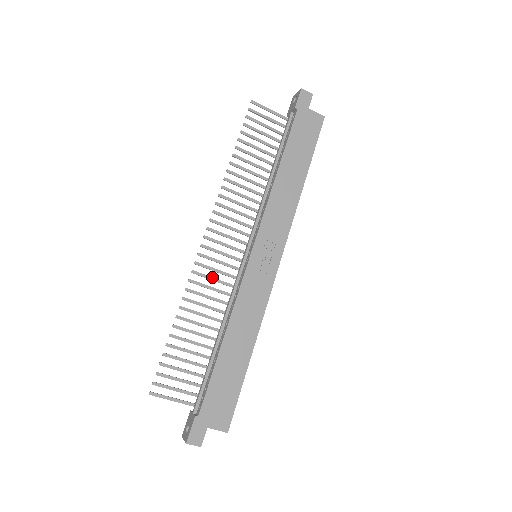
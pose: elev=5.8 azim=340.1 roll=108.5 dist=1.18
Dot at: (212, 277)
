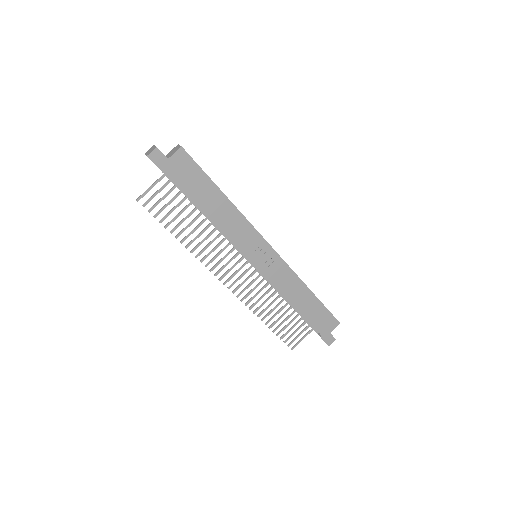
Dot at: (252, 290)
